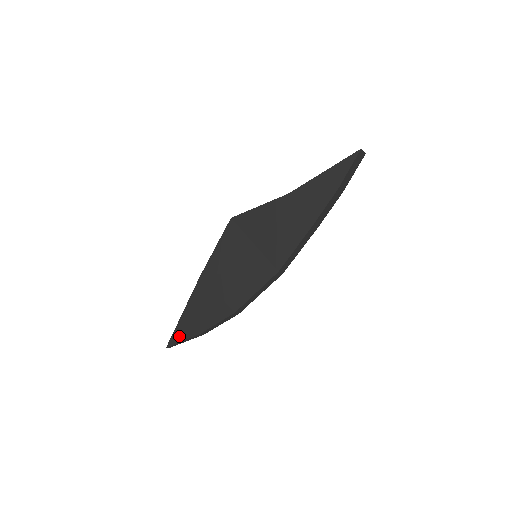
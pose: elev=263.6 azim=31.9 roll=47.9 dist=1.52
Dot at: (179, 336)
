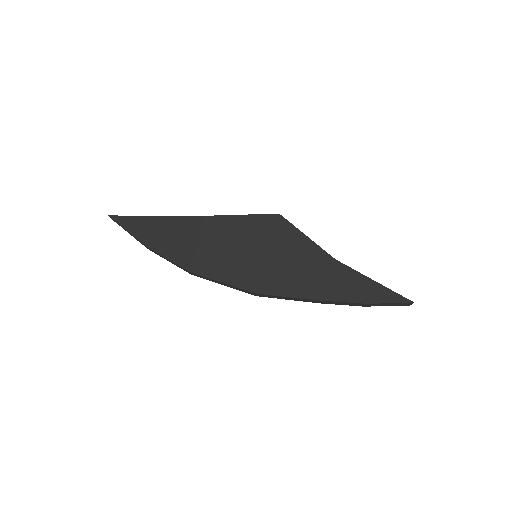
Dot at: (129, 224)
